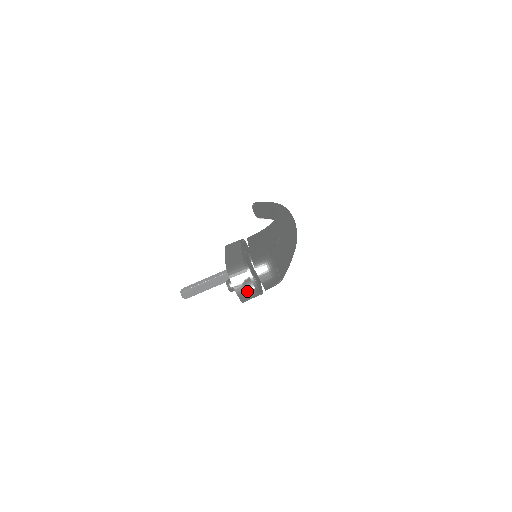
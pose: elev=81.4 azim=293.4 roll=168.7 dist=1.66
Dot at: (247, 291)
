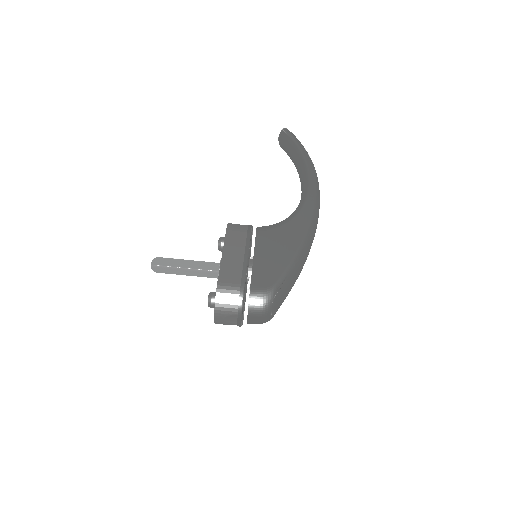
Dot at: (227, 323)
